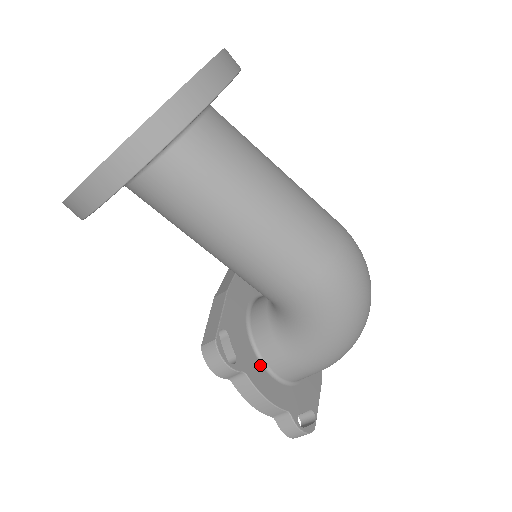
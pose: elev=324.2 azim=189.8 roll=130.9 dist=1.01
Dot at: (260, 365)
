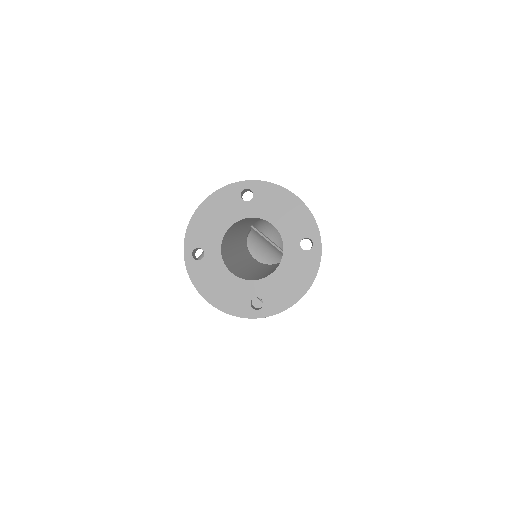
Dot at: occluded
